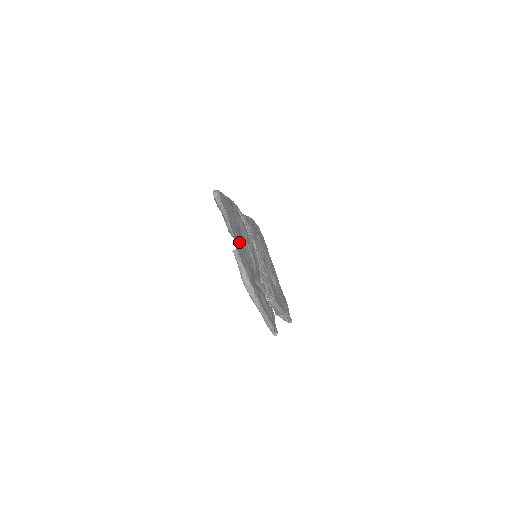
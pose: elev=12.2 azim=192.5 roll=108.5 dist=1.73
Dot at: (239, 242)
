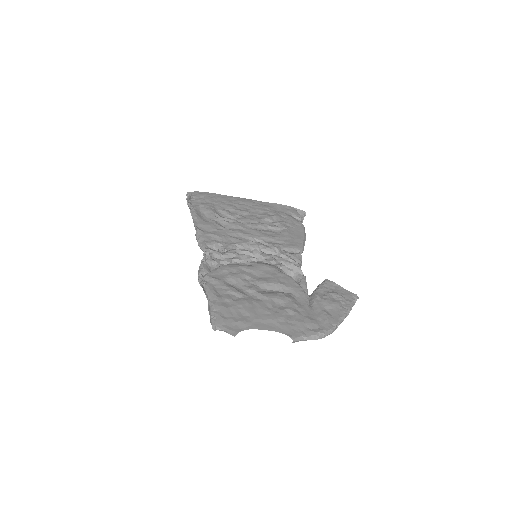
Dot at: (277, 322)
